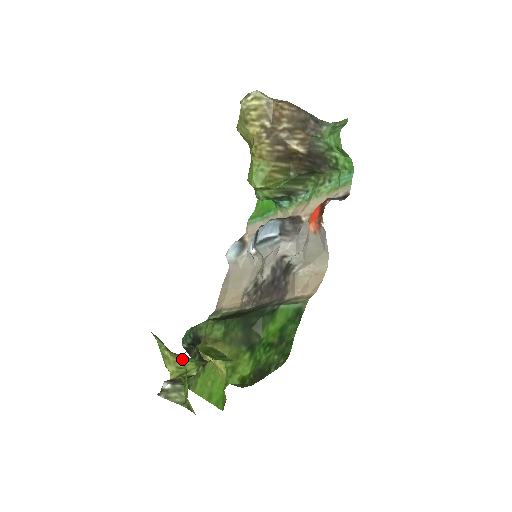
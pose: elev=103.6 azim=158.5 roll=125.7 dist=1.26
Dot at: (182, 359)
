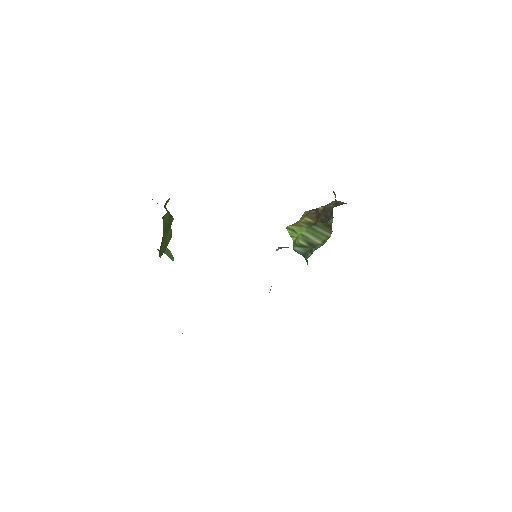
Dot at: occluded
